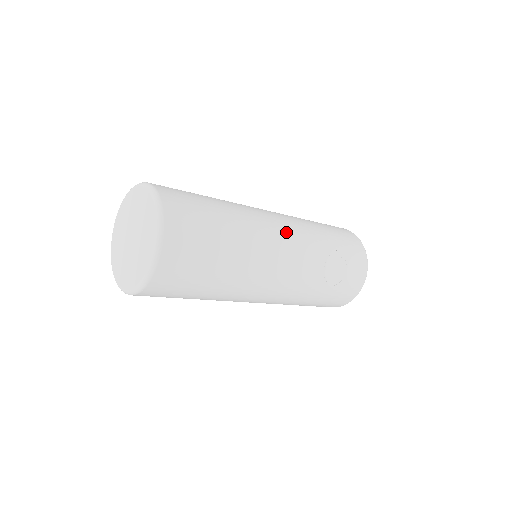
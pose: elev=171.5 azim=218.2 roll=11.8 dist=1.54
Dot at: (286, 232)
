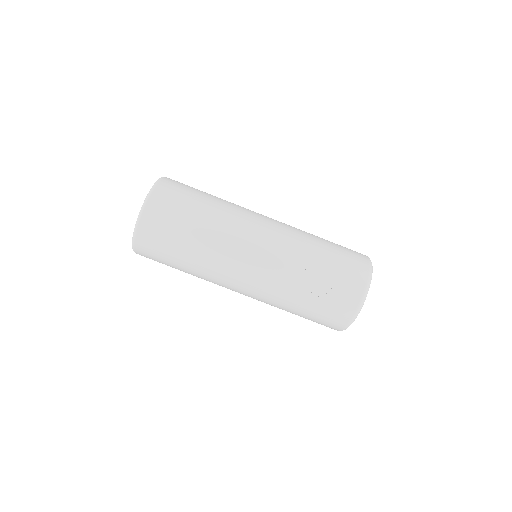
Dot at: (267, 232)
